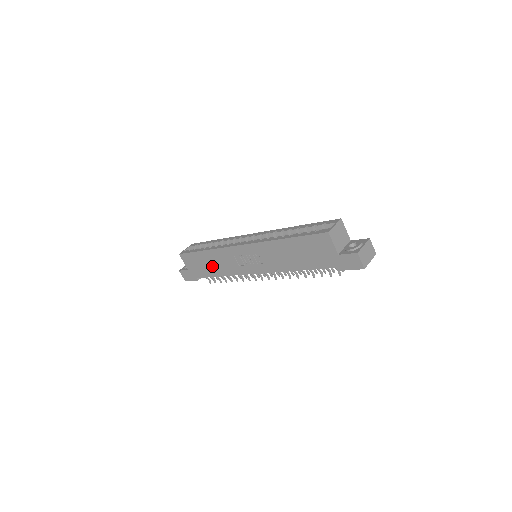
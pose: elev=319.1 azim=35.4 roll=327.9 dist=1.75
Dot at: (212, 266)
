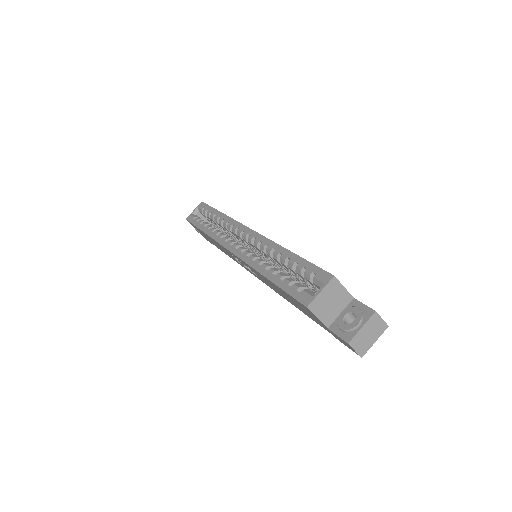
Dot at: occluded
